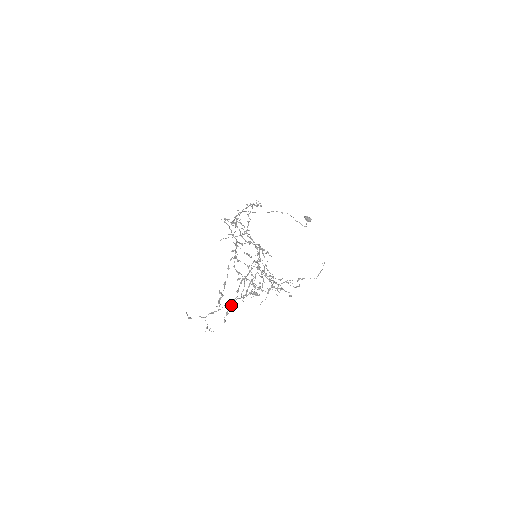
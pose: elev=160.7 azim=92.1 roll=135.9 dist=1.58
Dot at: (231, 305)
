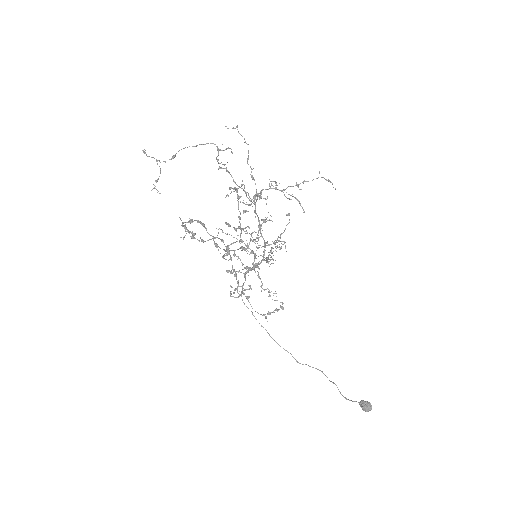
Dot at: (200, 222)
